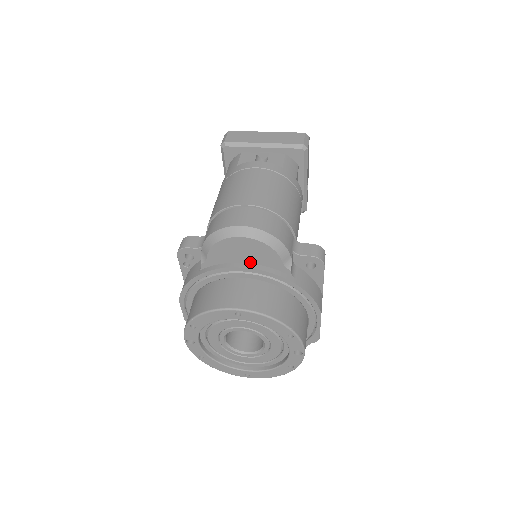
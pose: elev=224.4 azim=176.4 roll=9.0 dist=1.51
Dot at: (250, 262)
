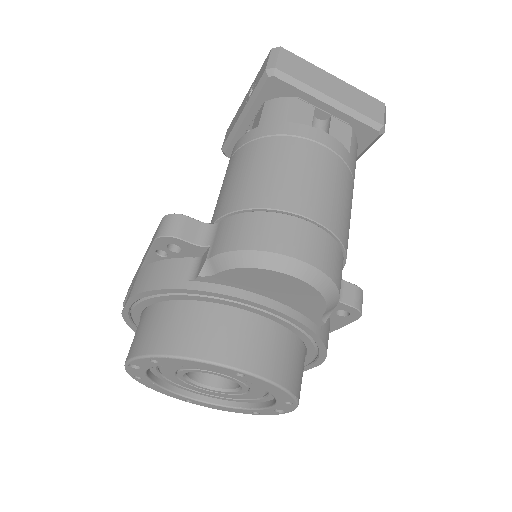
Dot at: (277, 299)
